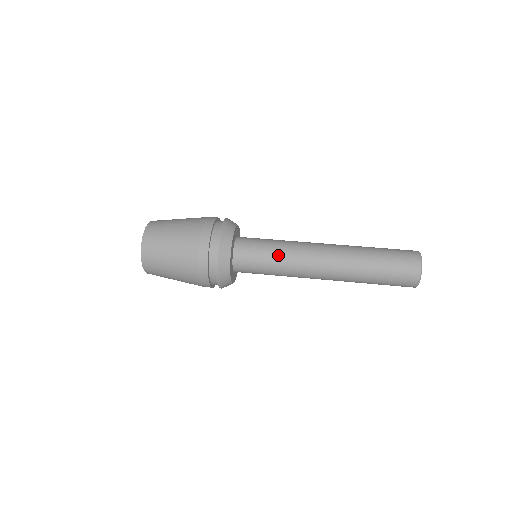
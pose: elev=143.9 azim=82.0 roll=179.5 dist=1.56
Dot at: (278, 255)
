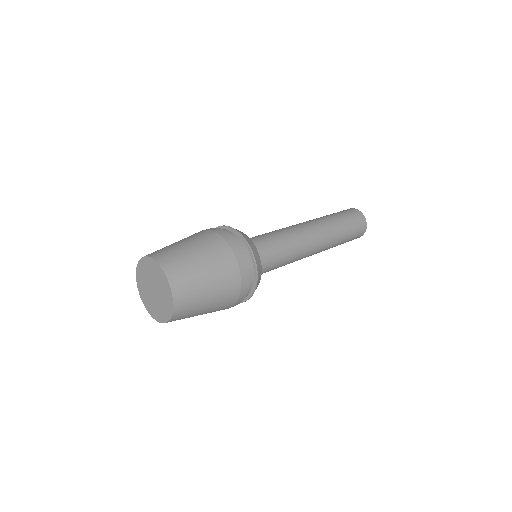
Dot at: (277, 235)
